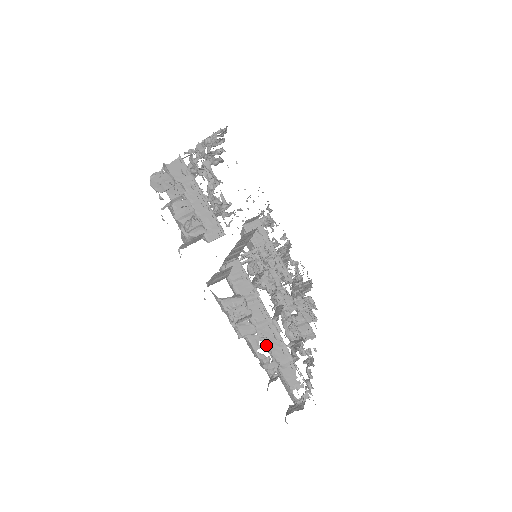
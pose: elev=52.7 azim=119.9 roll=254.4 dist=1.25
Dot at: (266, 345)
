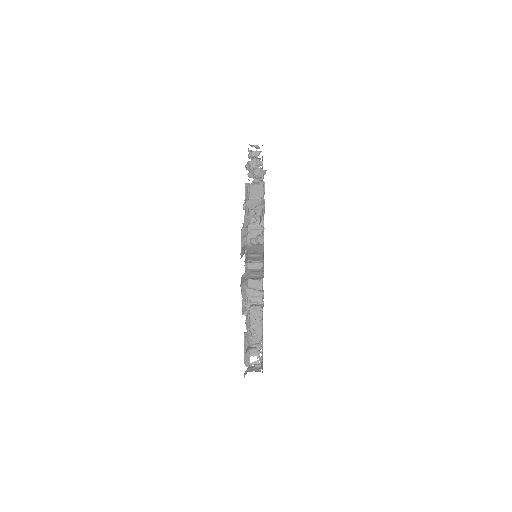
Dot at: occluded
